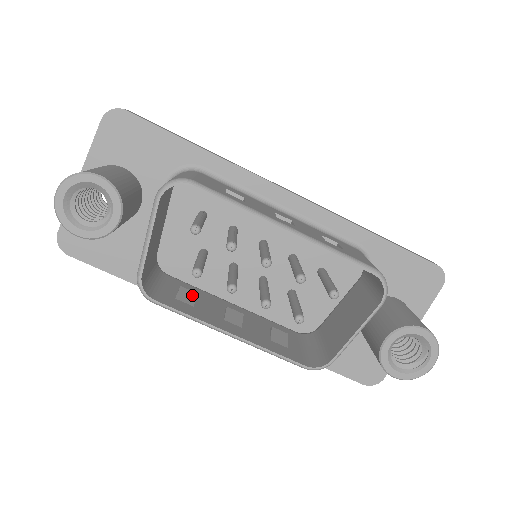
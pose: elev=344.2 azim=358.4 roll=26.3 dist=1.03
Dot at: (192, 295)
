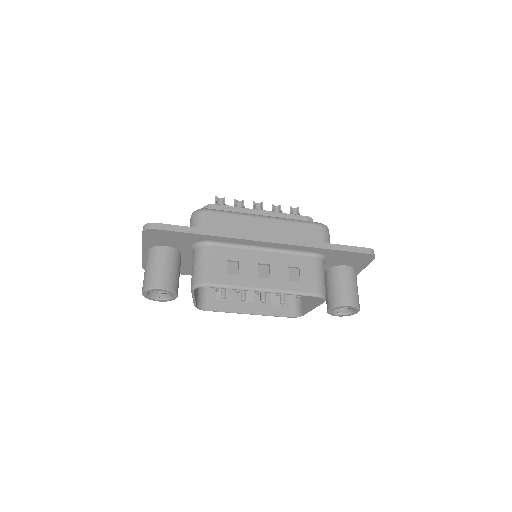
Dot at: occluded
